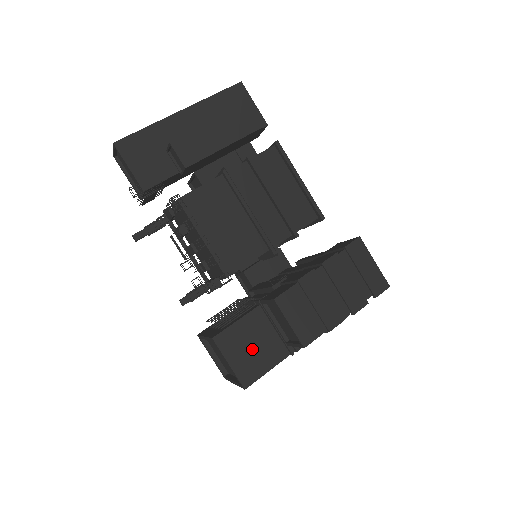
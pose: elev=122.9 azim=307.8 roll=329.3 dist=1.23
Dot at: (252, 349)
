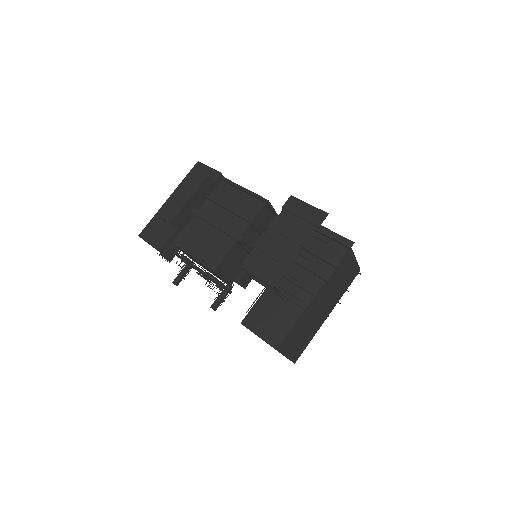
Dot at: (272, 319)
